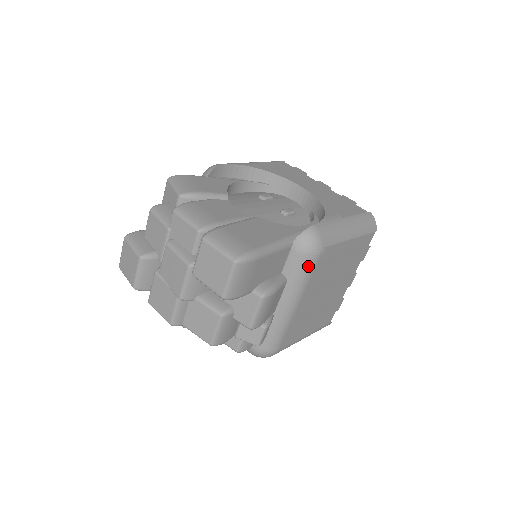
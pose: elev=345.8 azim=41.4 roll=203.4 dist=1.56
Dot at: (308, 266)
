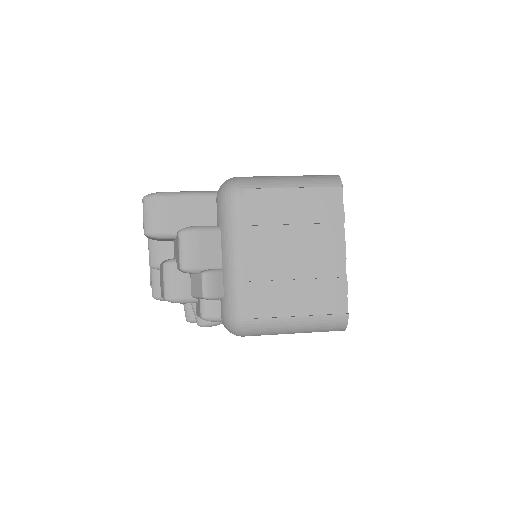
Dot at: (230, 208)
